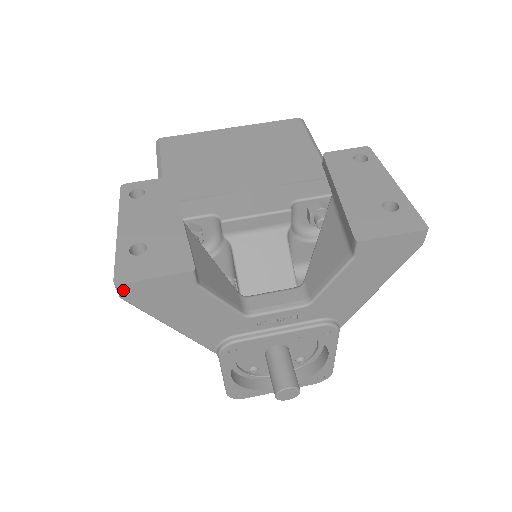
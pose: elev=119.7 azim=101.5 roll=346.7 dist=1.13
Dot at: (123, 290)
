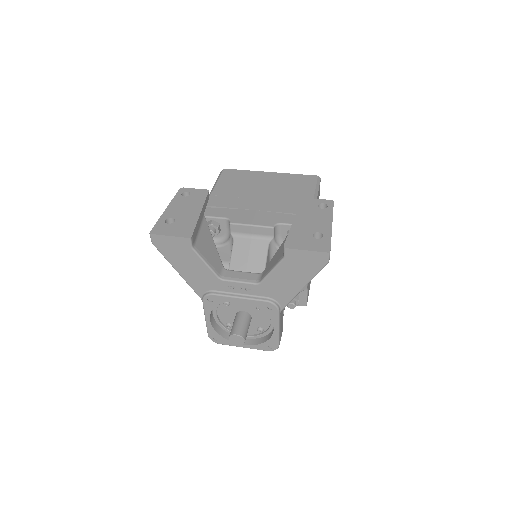
Dot at: (153, 238)
